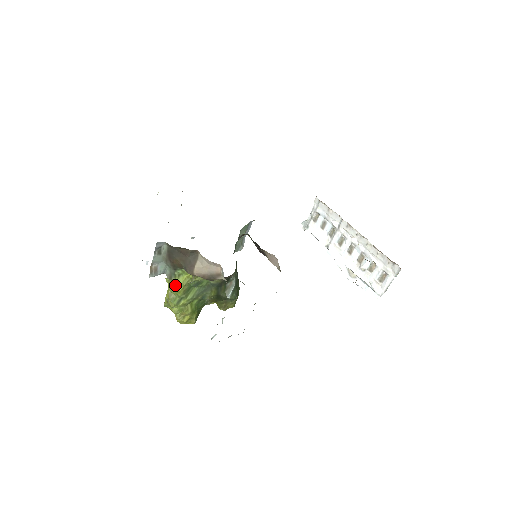
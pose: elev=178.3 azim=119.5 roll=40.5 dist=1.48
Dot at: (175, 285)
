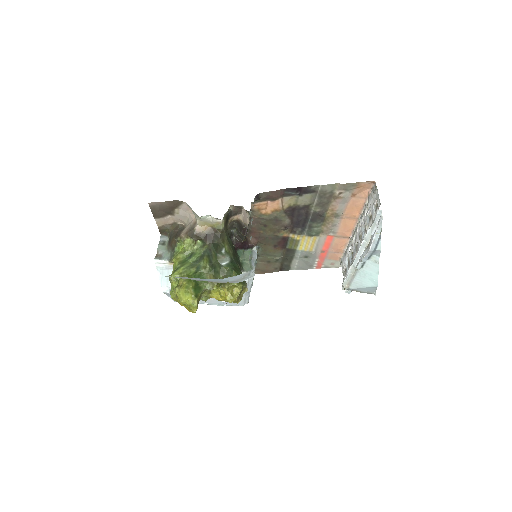
Dot at: occluded
